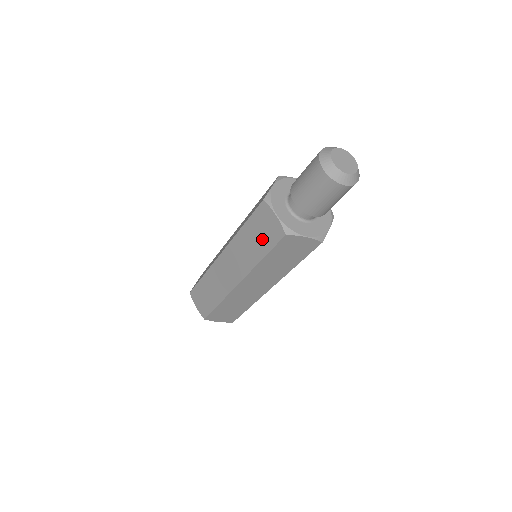
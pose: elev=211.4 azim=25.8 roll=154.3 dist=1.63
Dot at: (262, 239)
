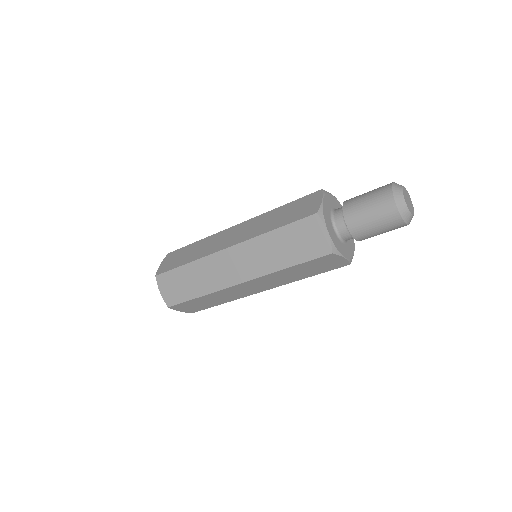
Dot at: (290, 215)
